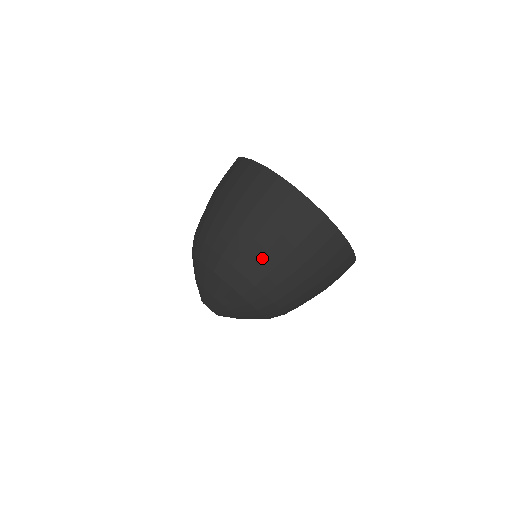
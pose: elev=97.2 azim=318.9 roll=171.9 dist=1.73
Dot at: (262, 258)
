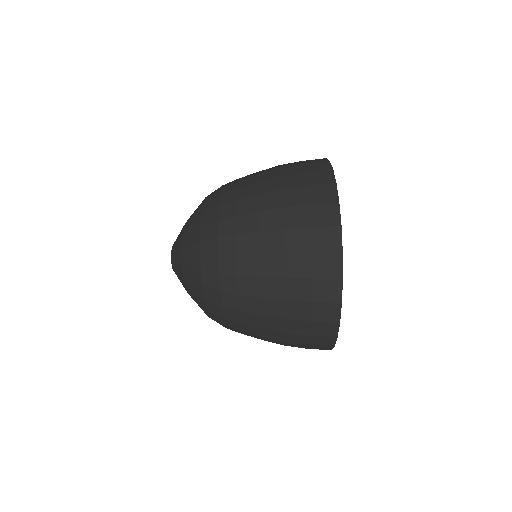
Dot at: occluded
